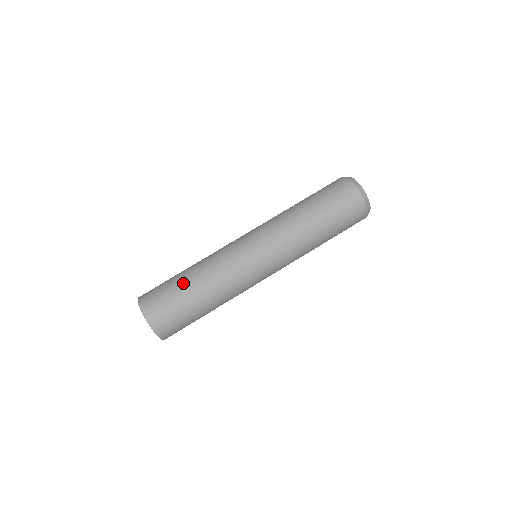
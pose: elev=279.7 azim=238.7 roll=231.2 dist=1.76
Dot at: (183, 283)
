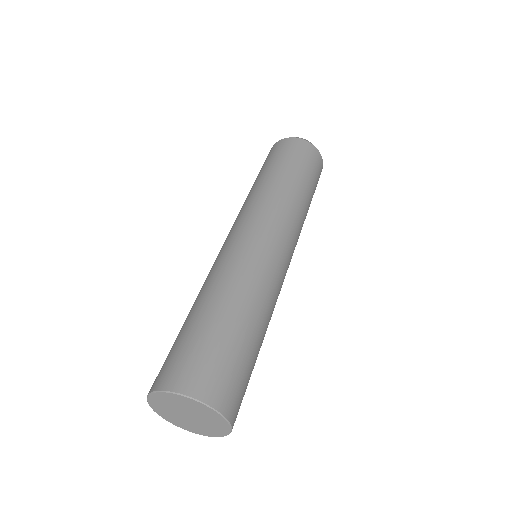
Dot at: (237, 328)
